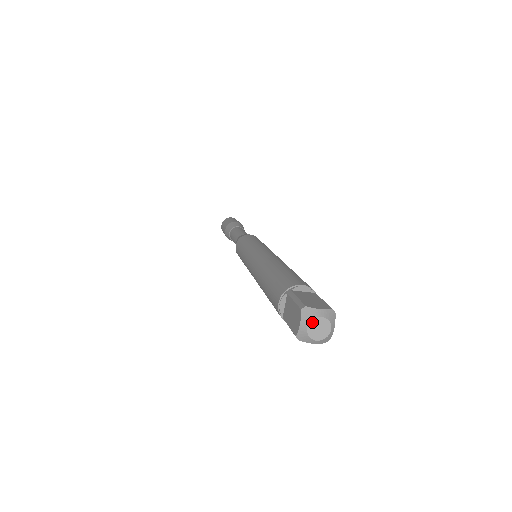
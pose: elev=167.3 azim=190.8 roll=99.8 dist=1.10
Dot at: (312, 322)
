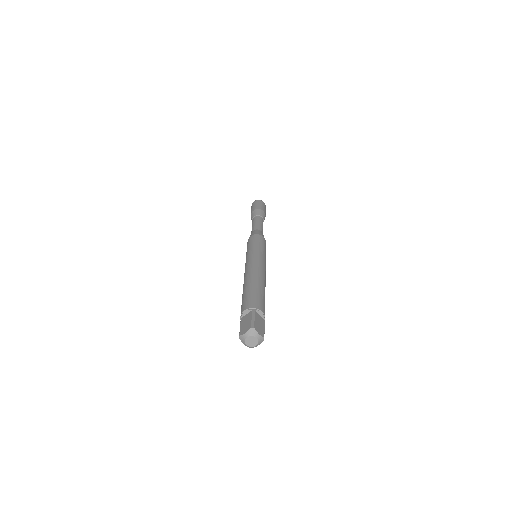
Dot at: (251, 337)
